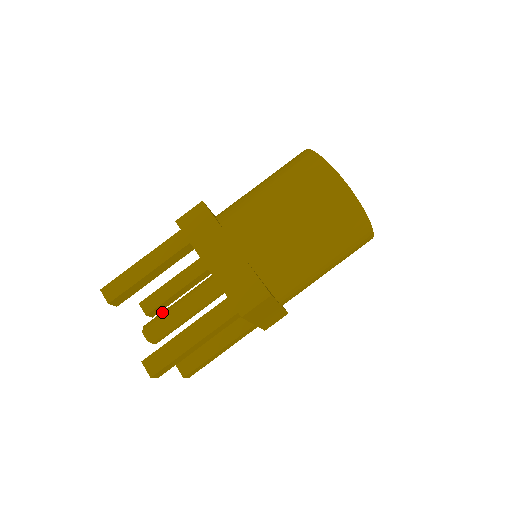
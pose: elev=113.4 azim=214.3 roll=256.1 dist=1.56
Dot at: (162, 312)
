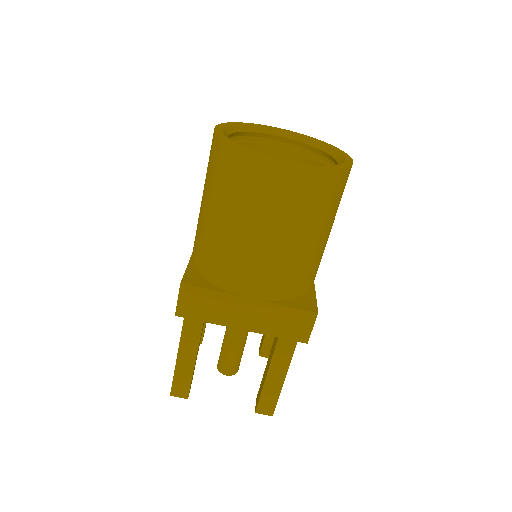
Dot at: (222, 352)
